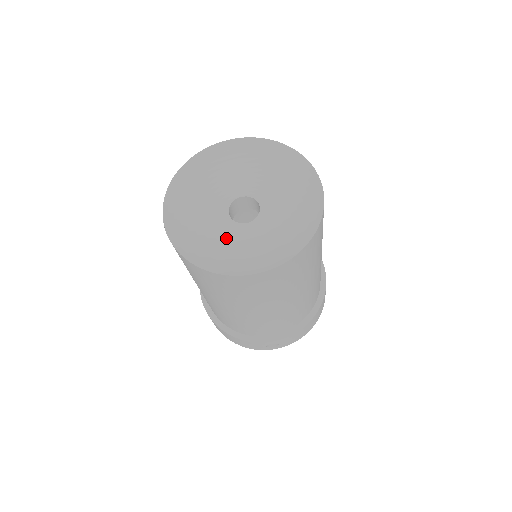
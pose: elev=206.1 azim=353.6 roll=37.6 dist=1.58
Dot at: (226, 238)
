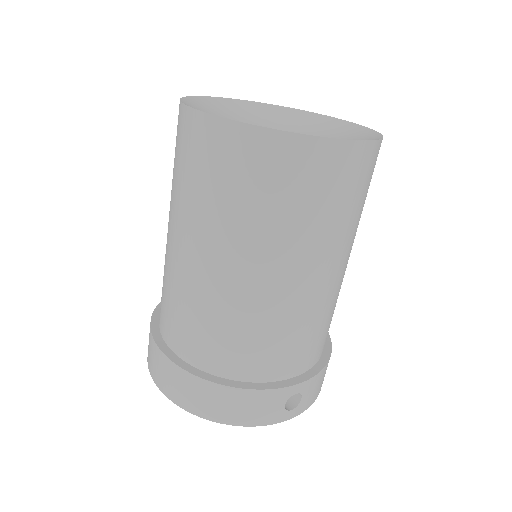
Dot at: occluded
